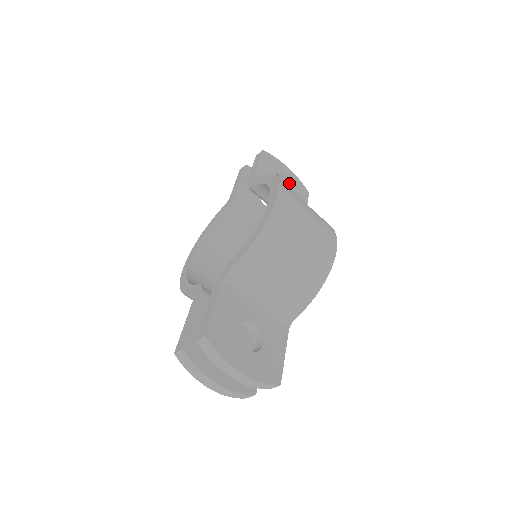
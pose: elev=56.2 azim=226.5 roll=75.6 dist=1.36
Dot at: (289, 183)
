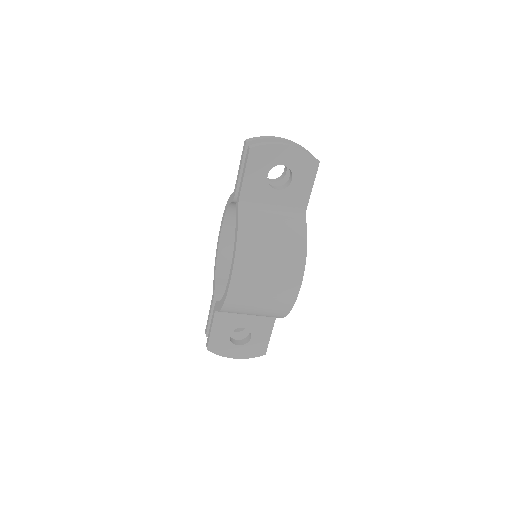
Dot at: (289, 168)
